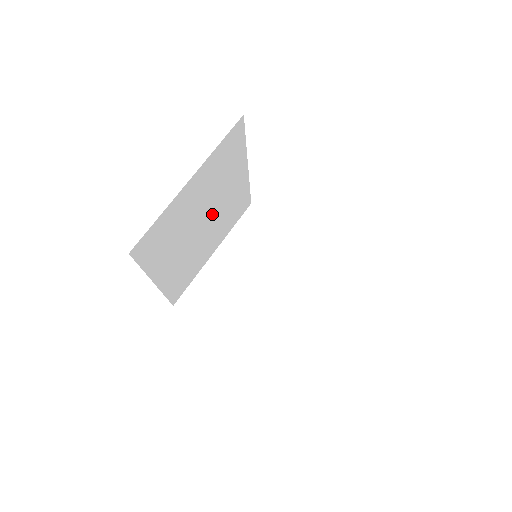
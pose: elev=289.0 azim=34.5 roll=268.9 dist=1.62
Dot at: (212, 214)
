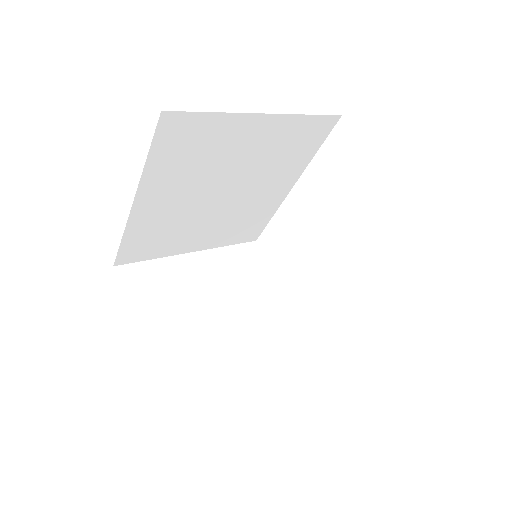
Dot at: (234, 196)
